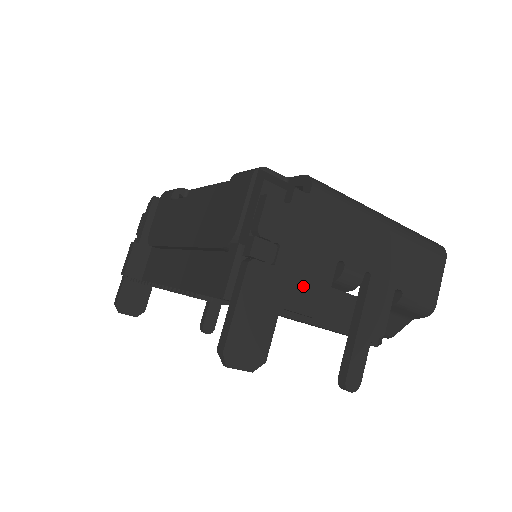
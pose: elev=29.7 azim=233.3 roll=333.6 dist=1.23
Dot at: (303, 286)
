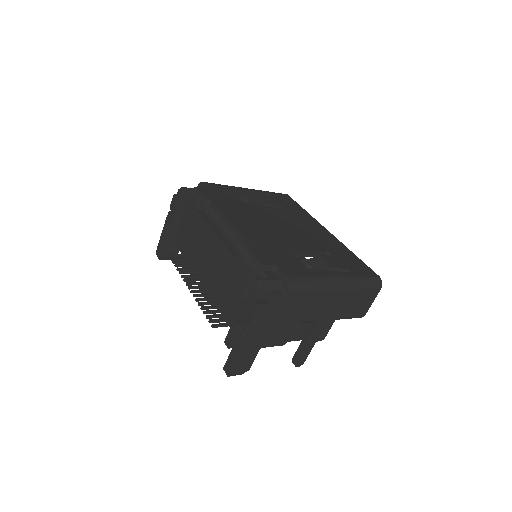
Dot at: (275, 335)
